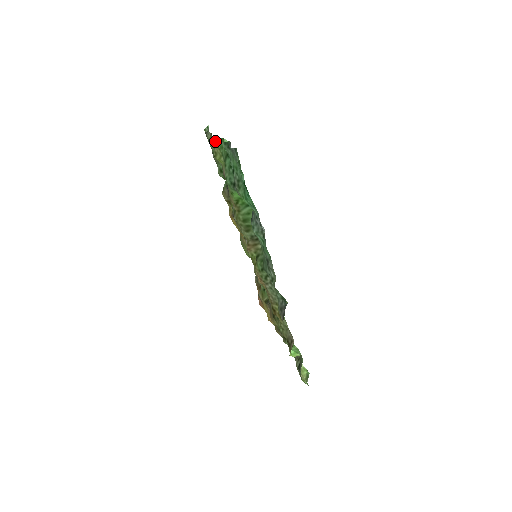
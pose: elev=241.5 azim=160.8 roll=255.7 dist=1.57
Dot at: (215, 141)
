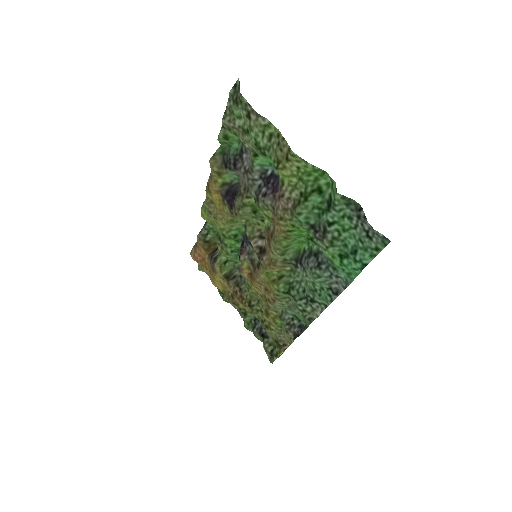
Dot at: (300, 162)
